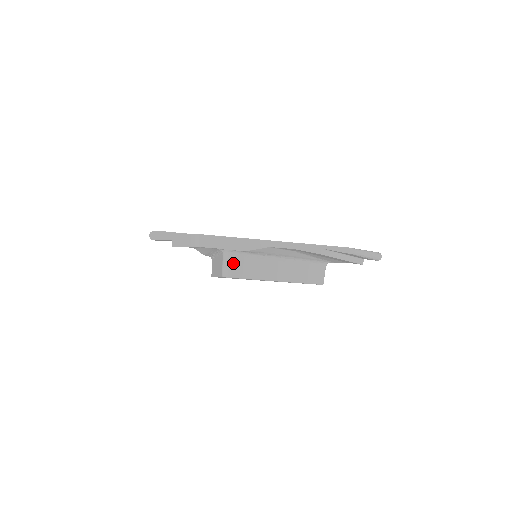
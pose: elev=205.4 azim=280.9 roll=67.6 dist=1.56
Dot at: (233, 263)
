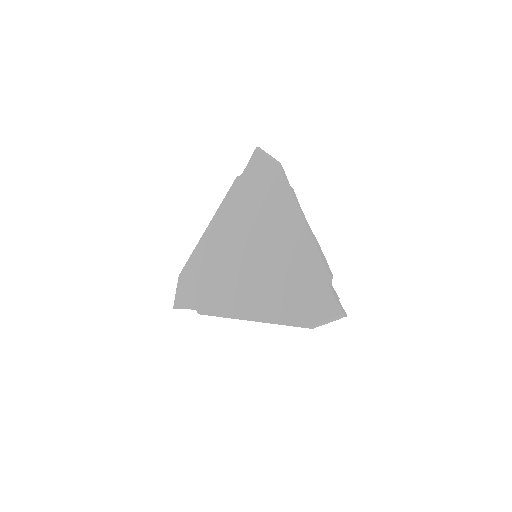
Dot at: occluded
